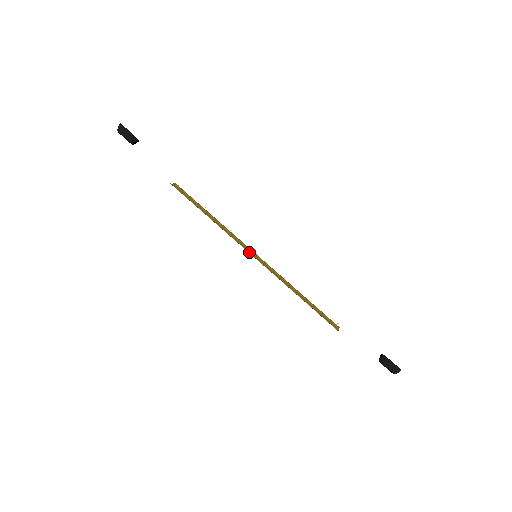
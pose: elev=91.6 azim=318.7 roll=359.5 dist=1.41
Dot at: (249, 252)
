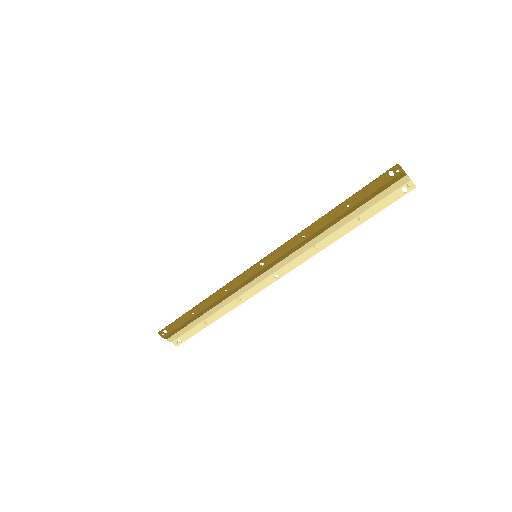
Dot at: (257, 273)
